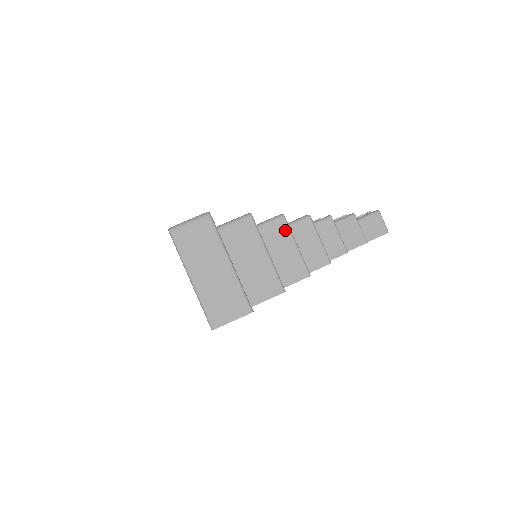
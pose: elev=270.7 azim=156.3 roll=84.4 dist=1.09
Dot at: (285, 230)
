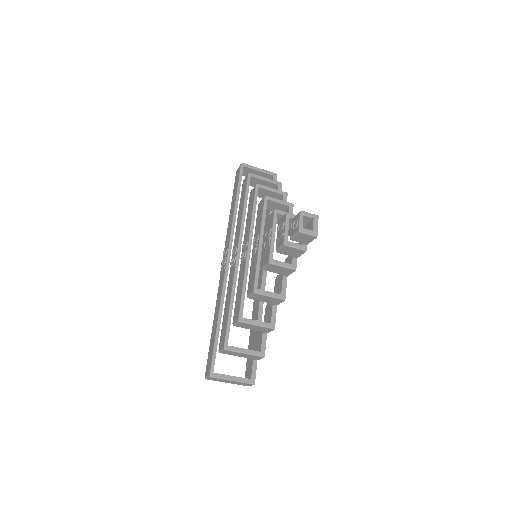
Dot at: (246, 324)
